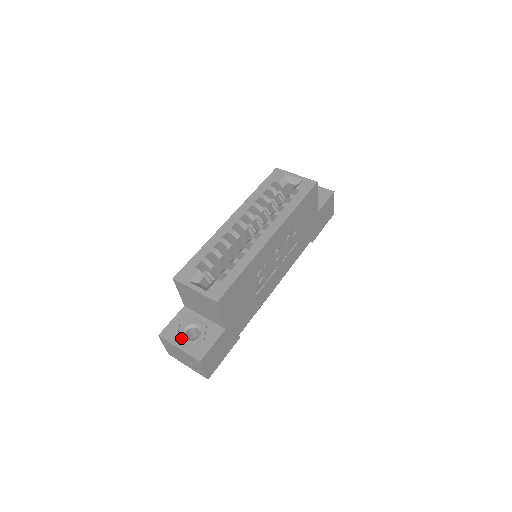
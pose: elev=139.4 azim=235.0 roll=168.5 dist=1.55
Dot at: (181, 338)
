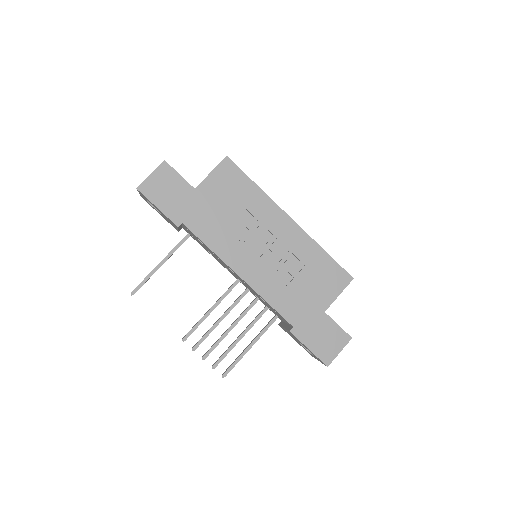
Dot at: occluded
